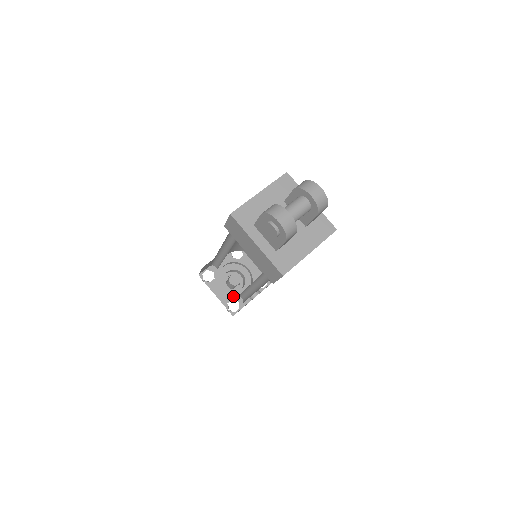
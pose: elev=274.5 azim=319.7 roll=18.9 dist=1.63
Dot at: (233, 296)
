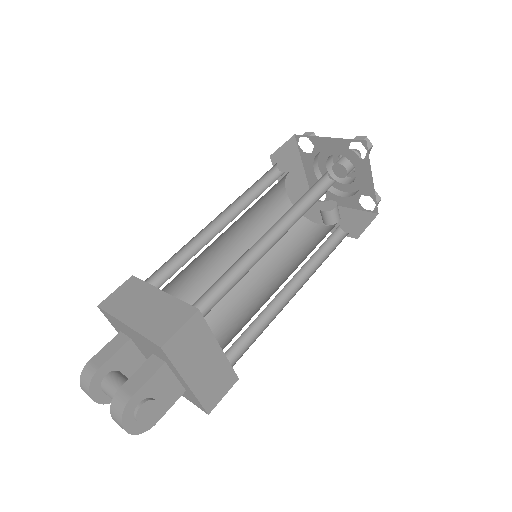
Dot at: occluded
